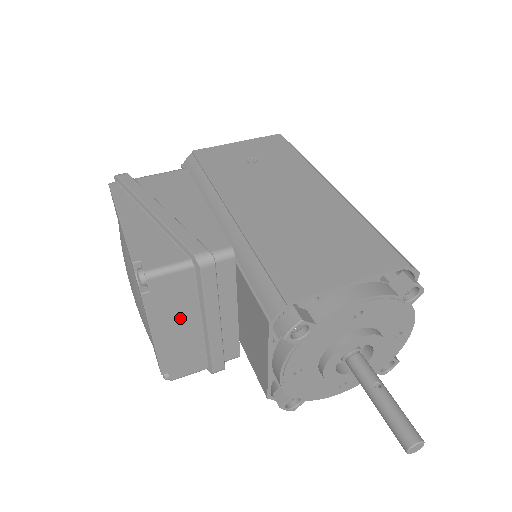
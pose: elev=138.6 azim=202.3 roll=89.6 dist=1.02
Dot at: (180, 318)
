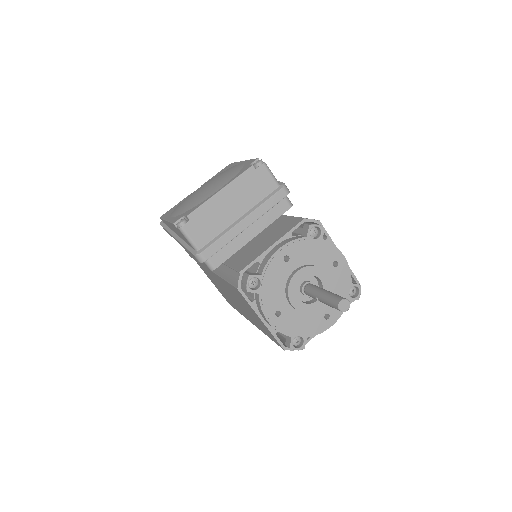
Dot at: (241, 200)
